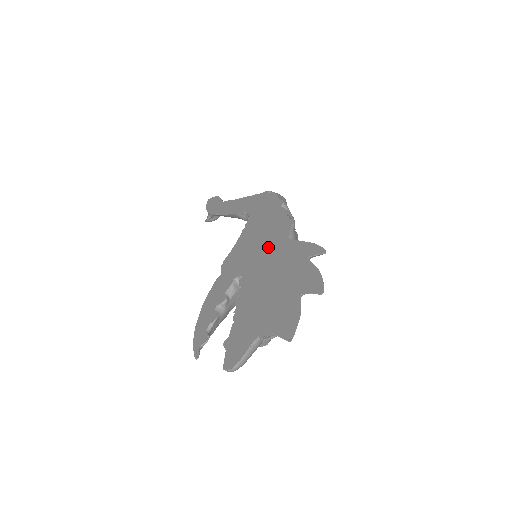
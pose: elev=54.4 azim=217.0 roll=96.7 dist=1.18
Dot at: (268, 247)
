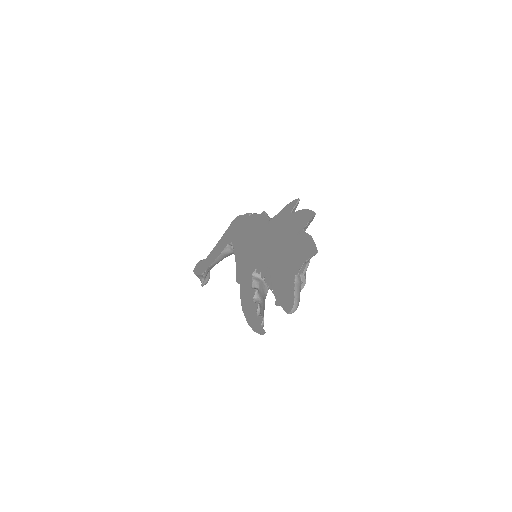
Dot at: (260, 239)
